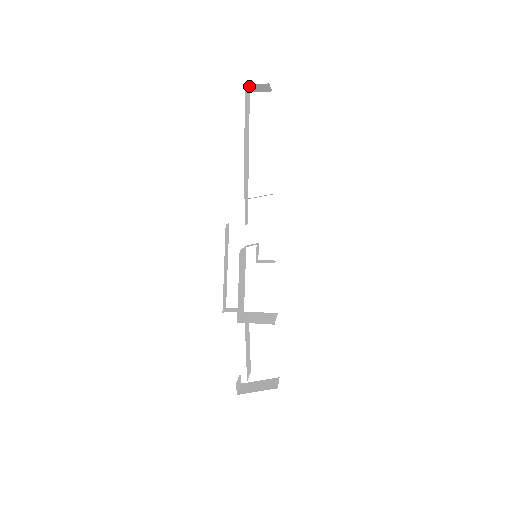
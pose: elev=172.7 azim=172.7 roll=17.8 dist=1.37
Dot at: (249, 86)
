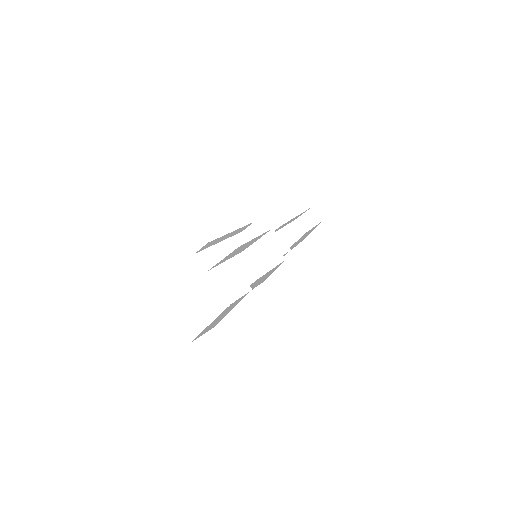
Dot at: (310, 211)
